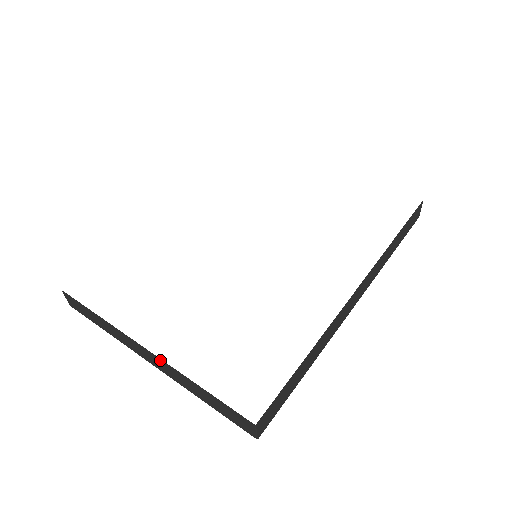
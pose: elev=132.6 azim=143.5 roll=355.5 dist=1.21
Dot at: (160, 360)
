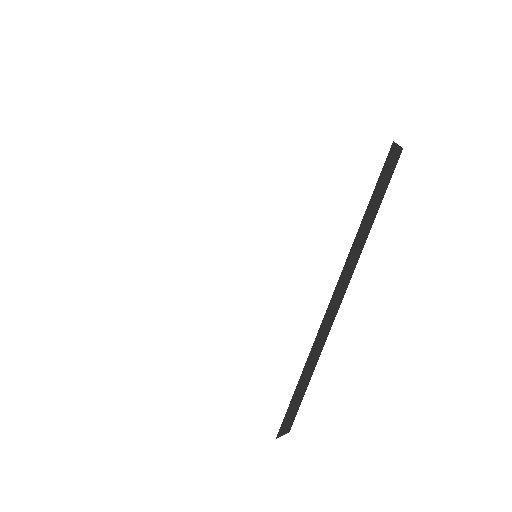
Dot at: occluded
